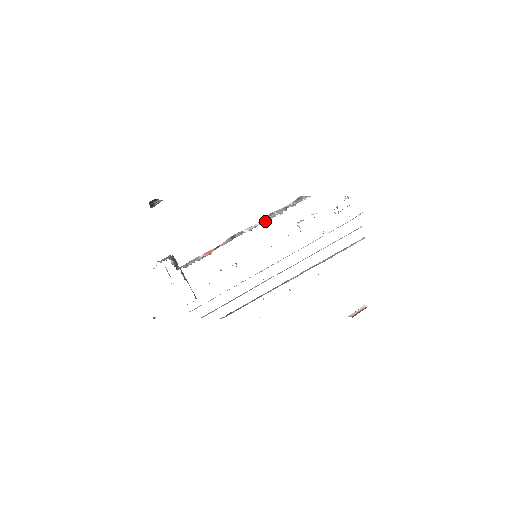
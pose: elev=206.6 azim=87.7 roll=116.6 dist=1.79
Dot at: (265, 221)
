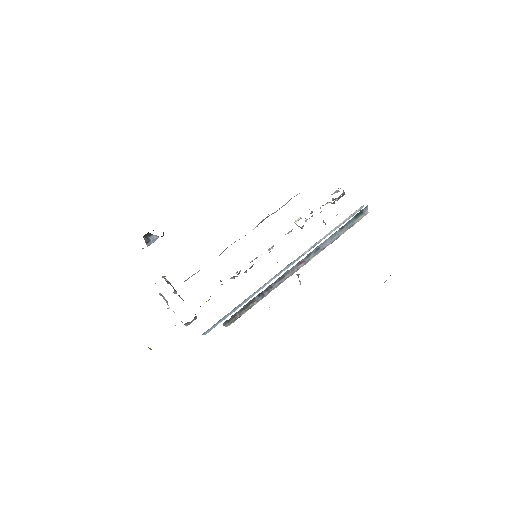
Dot at: occluded
